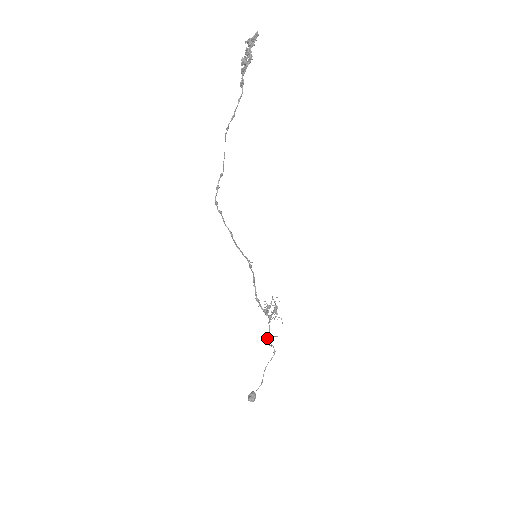
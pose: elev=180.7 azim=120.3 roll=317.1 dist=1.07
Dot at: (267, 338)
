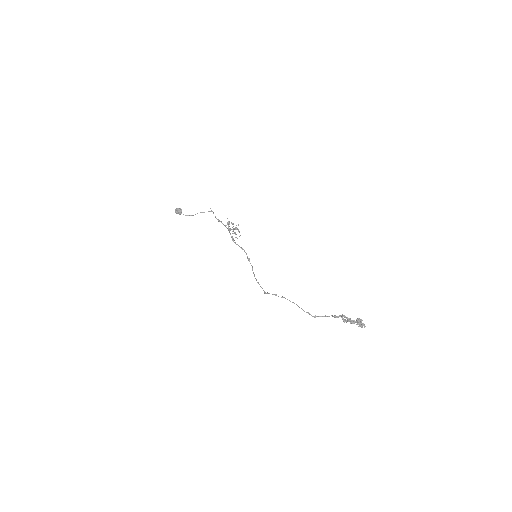
Dot at: (216, 218)
